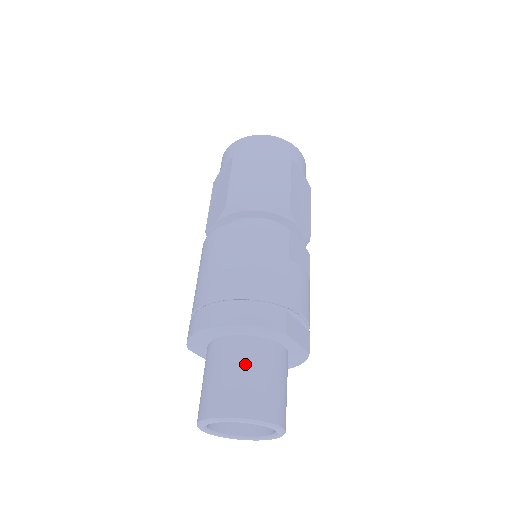
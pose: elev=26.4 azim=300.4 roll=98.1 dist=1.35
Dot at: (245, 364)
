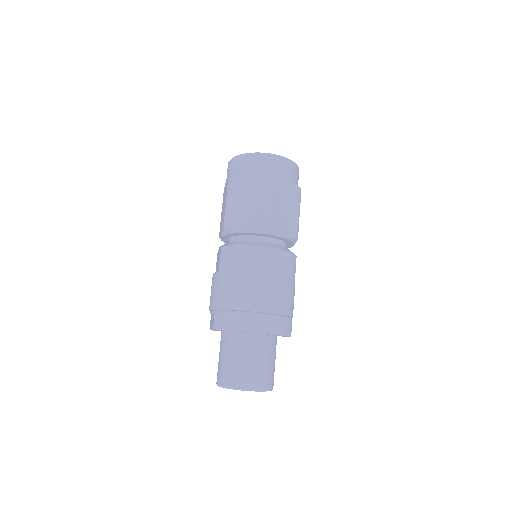
Dot at: (267, 355)
